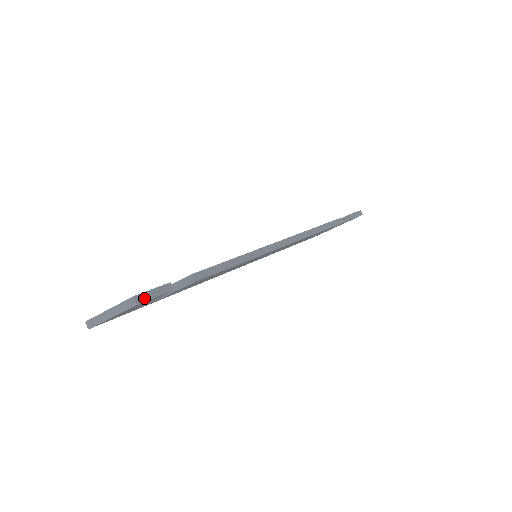
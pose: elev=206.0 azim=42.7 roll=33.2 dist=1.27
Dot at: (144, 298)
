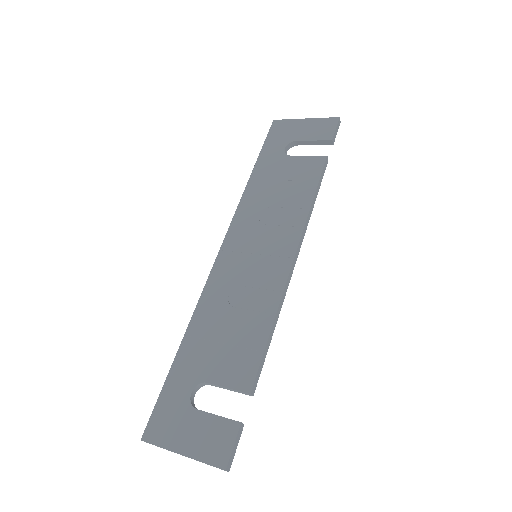
Dot at: (231, 460)
